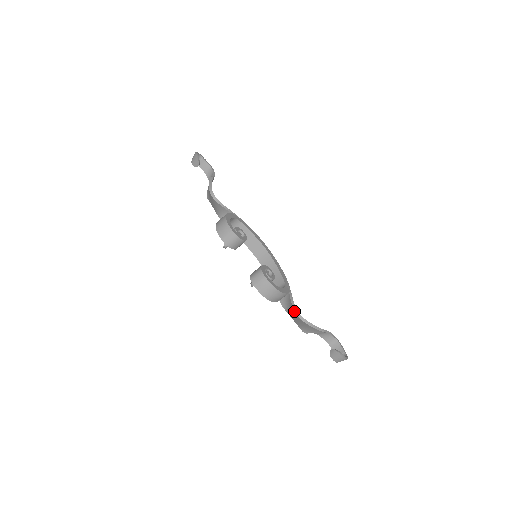
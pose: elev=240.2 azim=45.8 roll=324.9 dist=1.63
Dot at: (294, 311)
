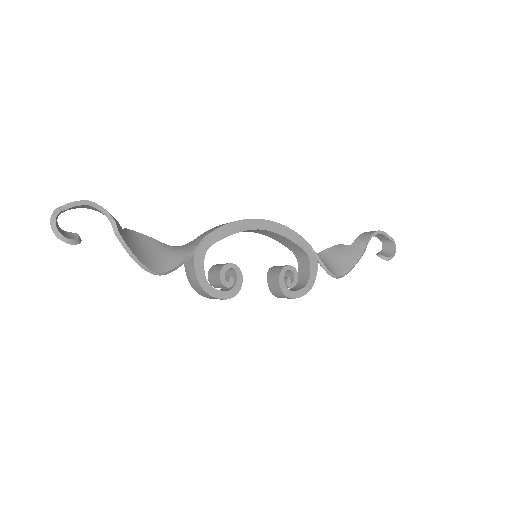
Dot at: (333, 277)
